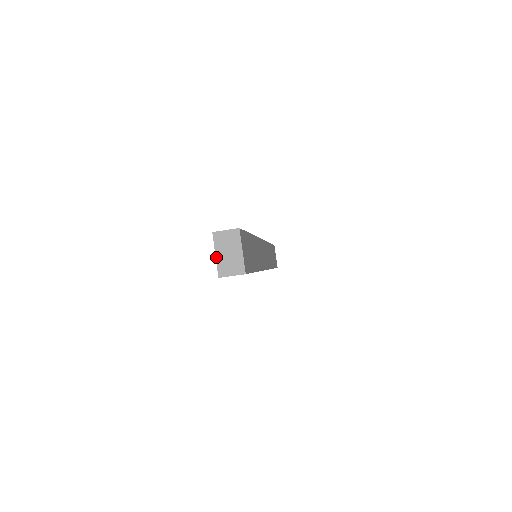
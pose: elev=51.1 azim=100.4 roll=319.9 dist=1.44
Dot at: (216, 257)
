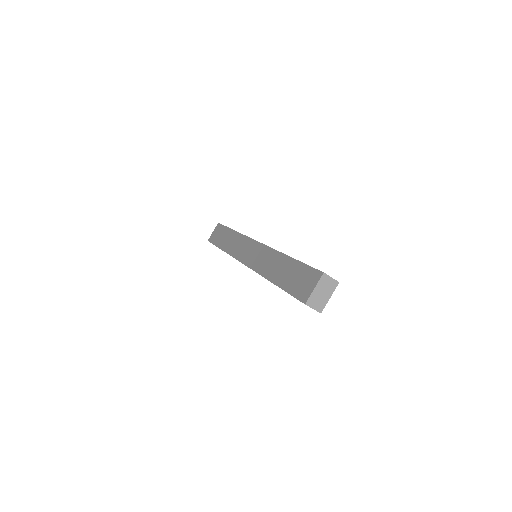
Dot at: (314, 290)
